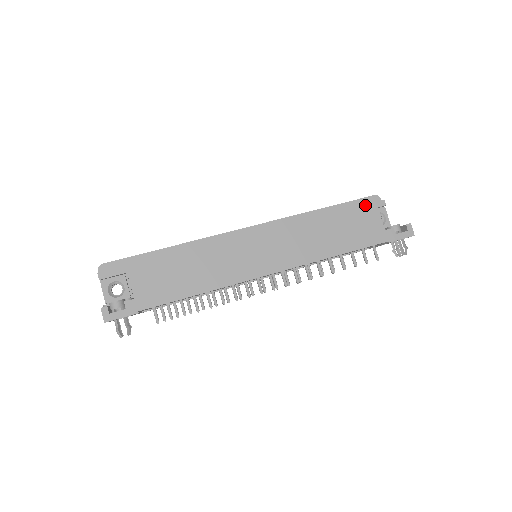
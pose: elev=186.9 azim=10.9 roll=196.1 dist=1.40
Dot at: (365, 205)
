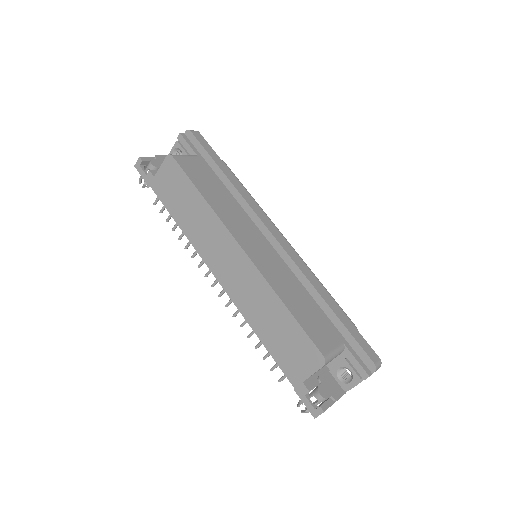
Dot at: (315, 353)
